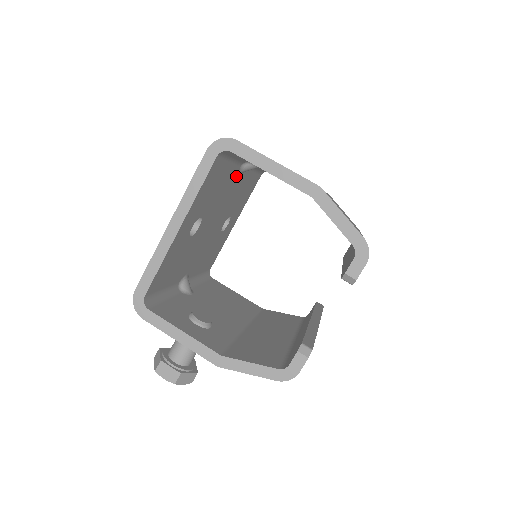
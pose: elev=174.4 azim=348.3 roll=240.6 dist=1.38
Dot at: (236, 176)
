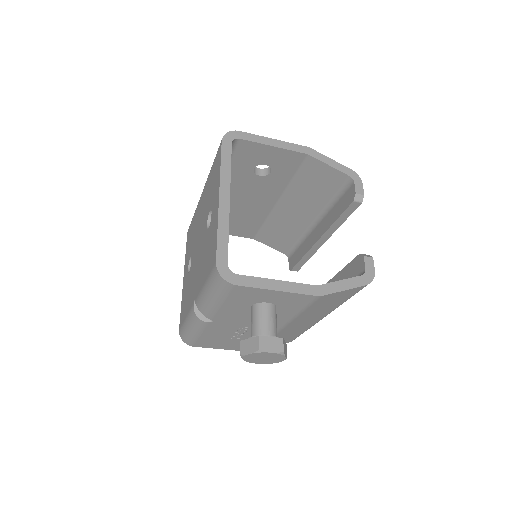
Dot at: occluded
